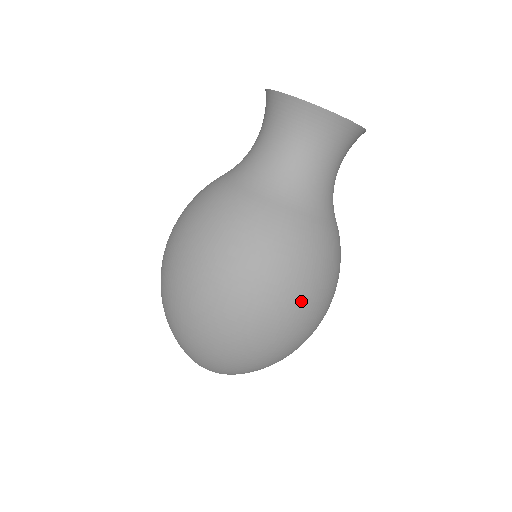
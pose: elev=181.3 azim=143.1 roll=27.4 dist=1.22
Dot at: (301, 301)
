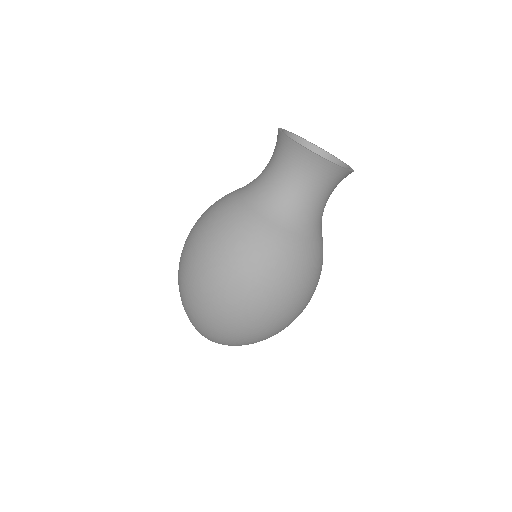
Dot at: (267, 295)
